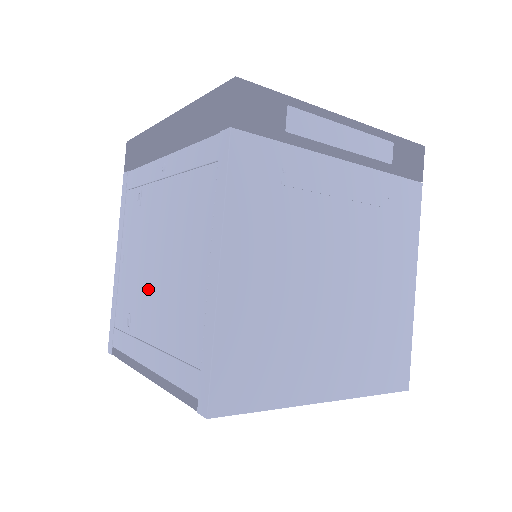
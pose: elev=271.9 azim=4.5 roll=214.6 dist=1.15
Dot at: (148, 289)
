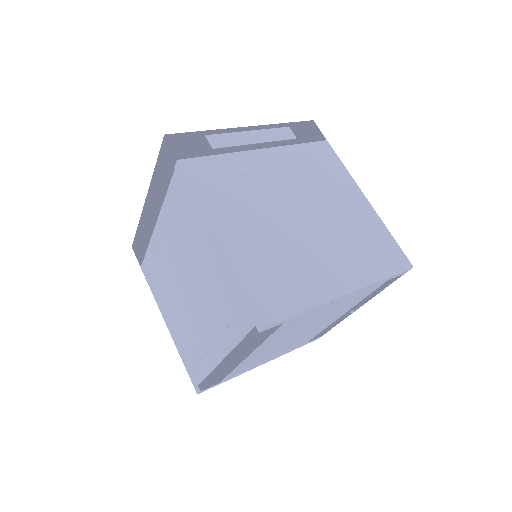
Dot at: (193, 310)
